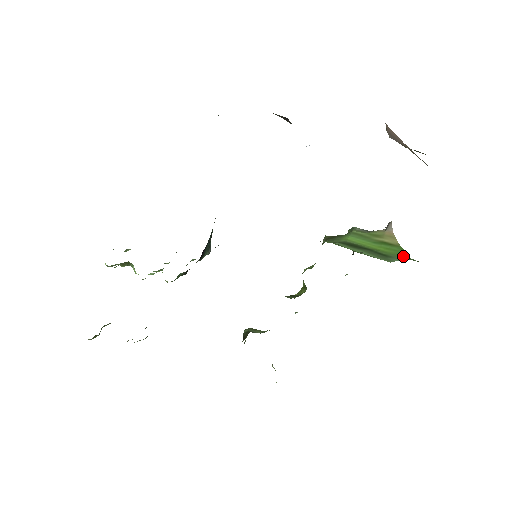
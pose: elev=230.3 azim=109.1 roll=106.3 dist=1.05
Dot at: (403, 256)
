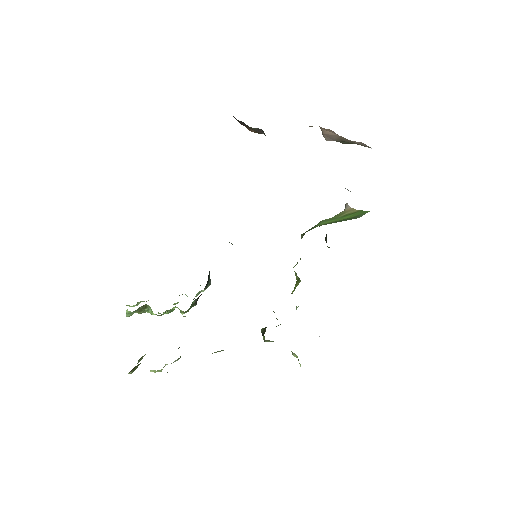
Dot at: (365, 212)
